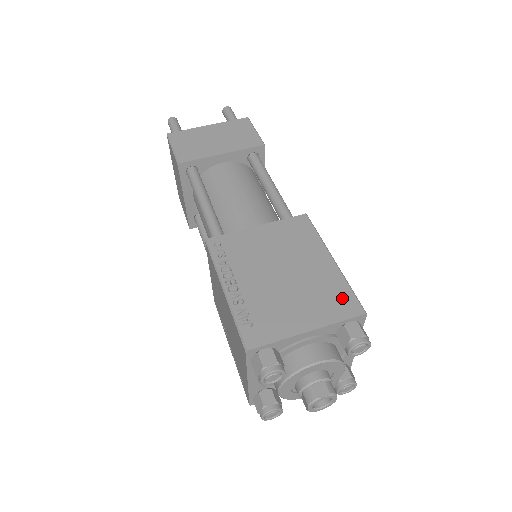
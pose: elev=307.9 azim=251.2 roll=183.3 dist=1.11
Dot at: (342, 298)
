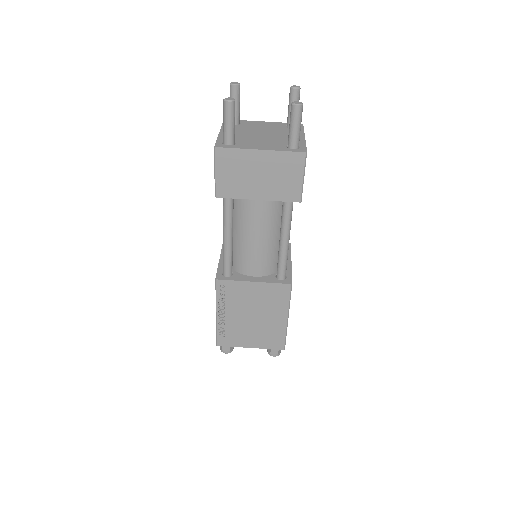
Dot at: (277, 340)
